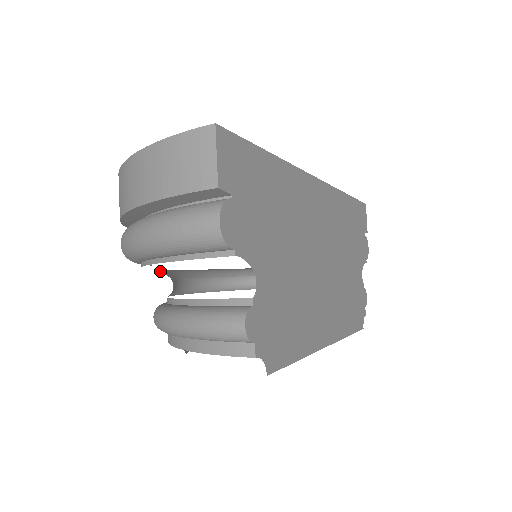
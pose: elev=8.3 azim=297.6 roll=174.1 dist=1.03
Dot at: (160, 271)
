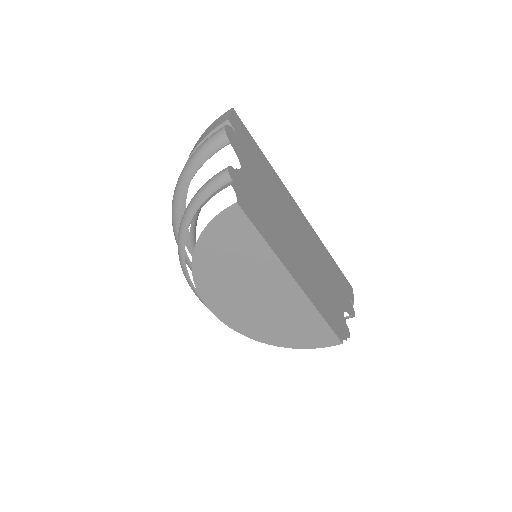
Dot at: occluded
